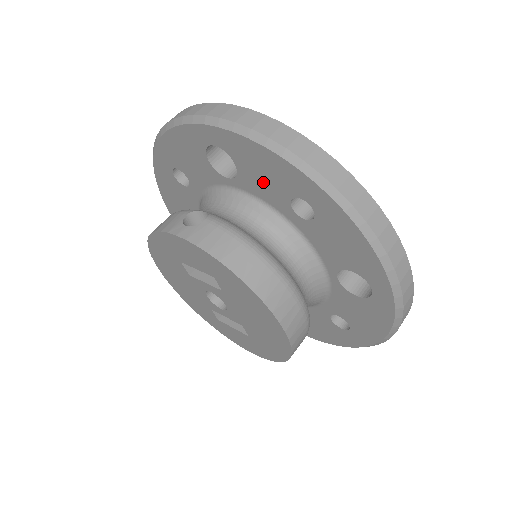
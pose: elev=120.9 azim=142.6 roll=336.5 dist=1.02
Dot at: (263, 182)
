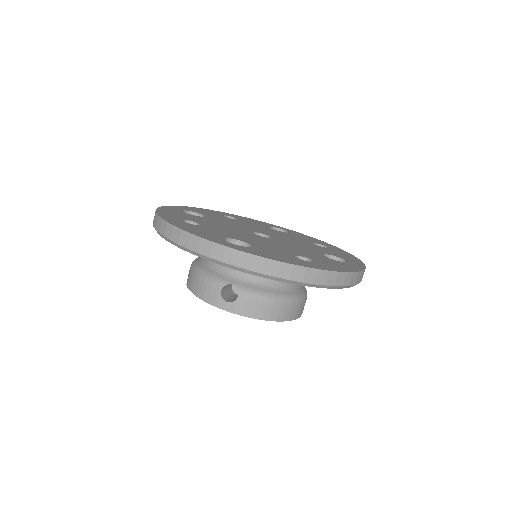
Dot at: occluded
